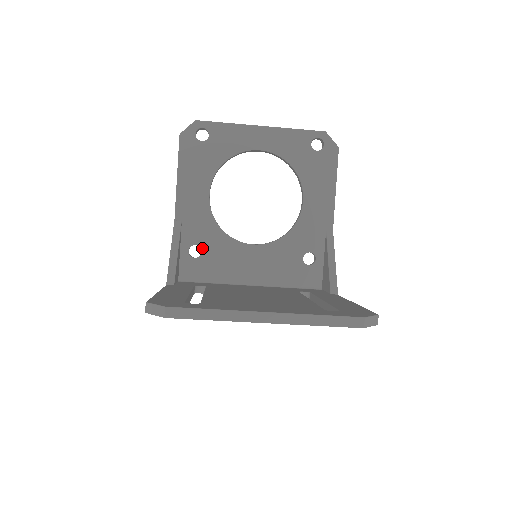
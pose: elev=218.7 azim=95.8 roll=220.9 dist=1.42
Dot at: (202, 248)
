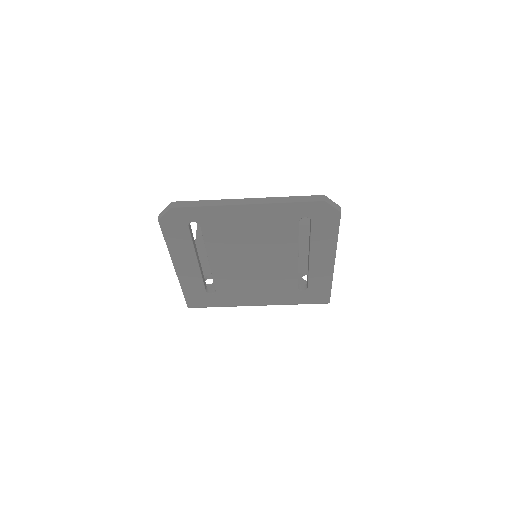
Dot at: occluded
